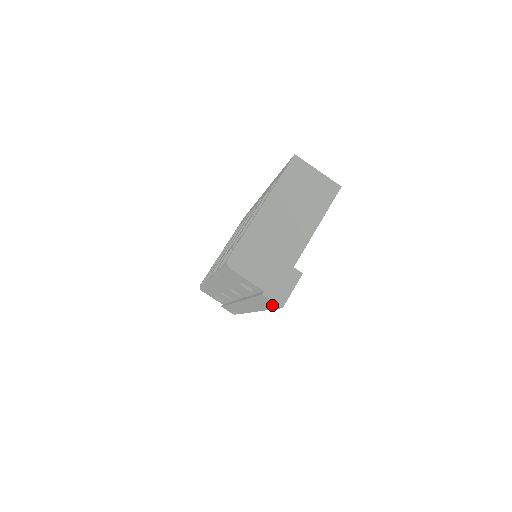
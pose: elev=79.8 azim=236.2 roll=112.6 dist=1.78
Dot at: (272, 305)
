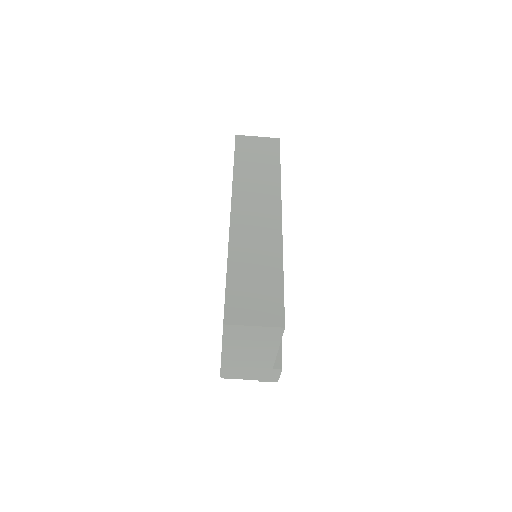
Dot at: occluded
